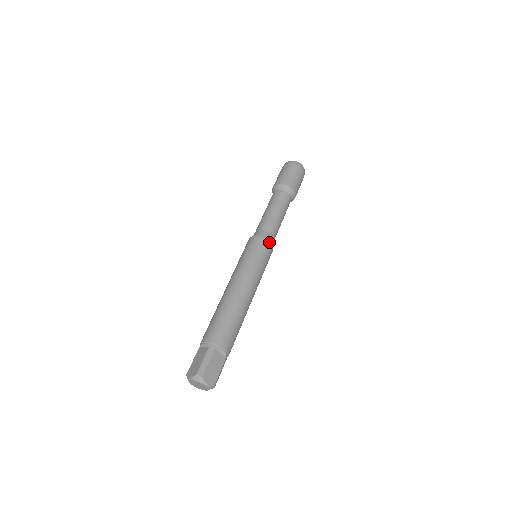
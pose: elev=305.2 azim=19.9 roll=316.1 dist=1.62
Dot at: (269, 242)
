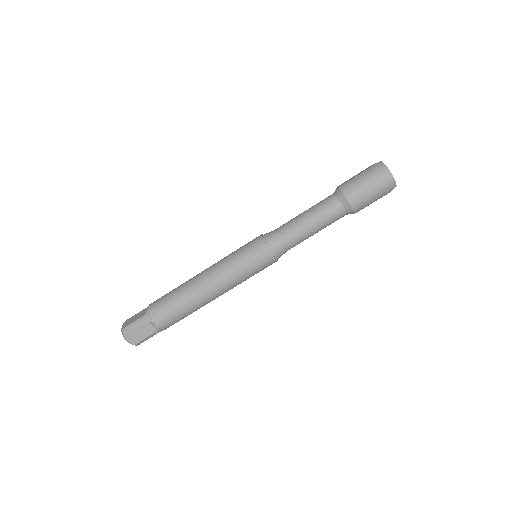
Dot at: (270, 252)
